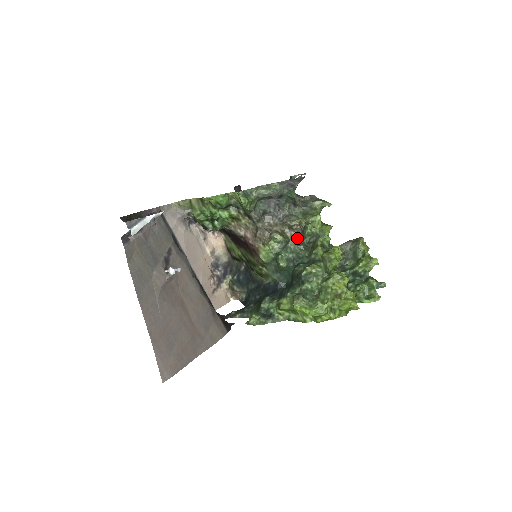
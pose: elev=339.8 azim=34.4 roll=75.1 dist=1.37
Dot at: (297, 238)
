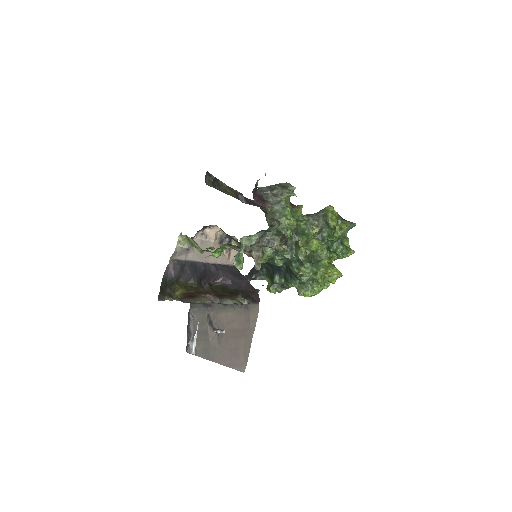
Dot at: occluded
